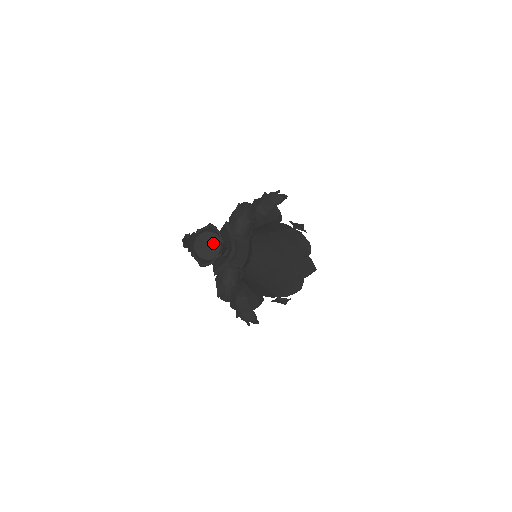
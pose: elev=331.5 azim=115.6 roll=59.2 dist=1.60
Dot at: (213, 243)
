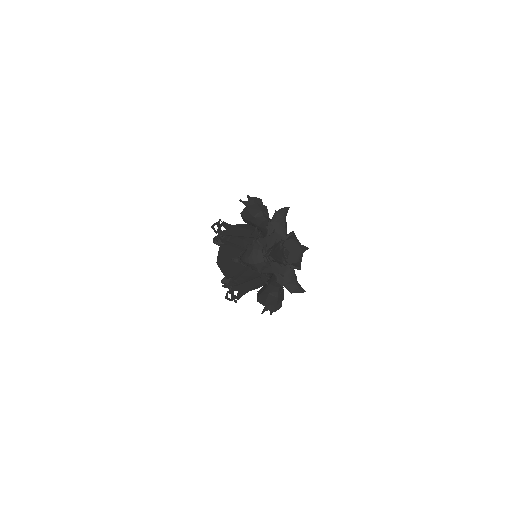
Dot at: (295, 247)
